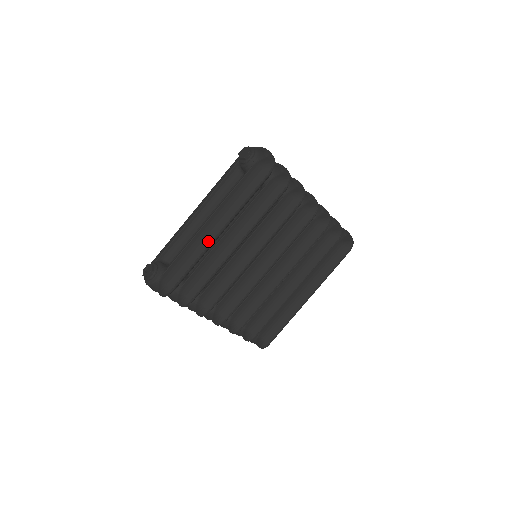
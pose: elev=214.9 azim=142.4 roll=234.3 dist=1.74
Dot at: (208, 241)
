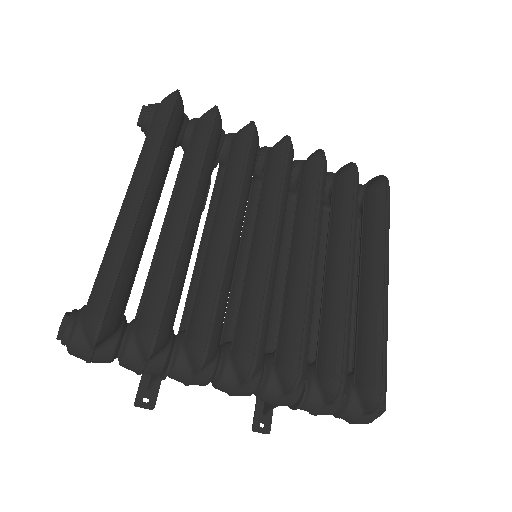
Dot at: (132, 212)
